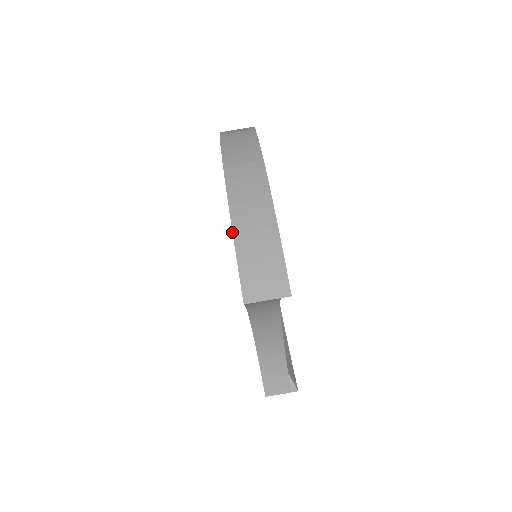
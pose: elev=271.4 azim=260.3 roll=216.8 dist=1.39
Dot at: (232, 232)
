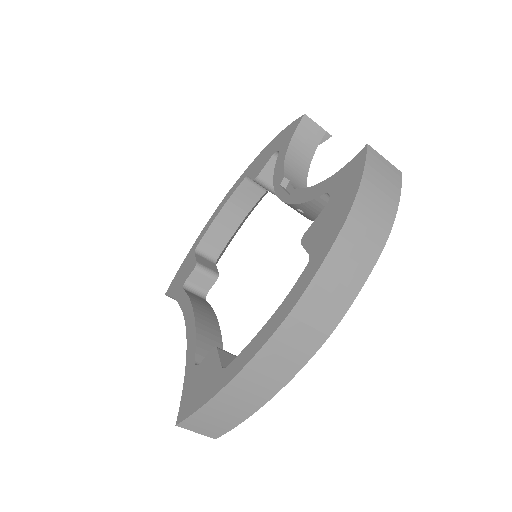
Dot at: (222, 389)
